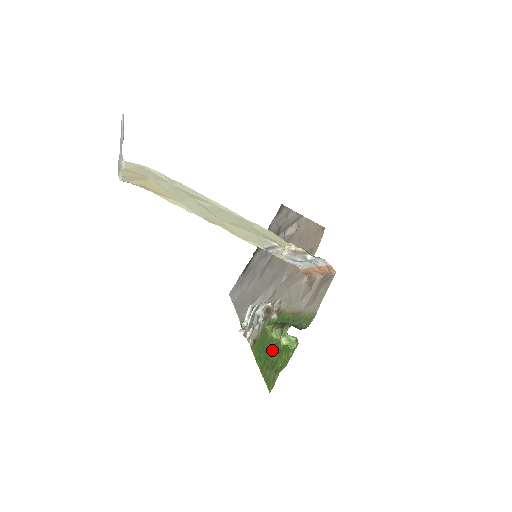
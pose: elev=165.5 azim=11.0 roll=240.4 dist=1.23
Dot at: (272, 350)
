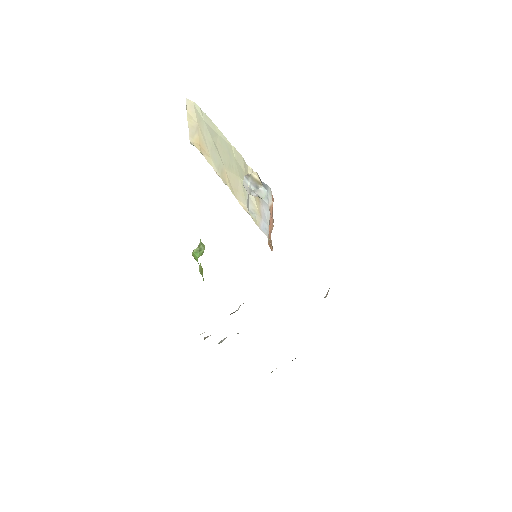
Dot at: occluded
